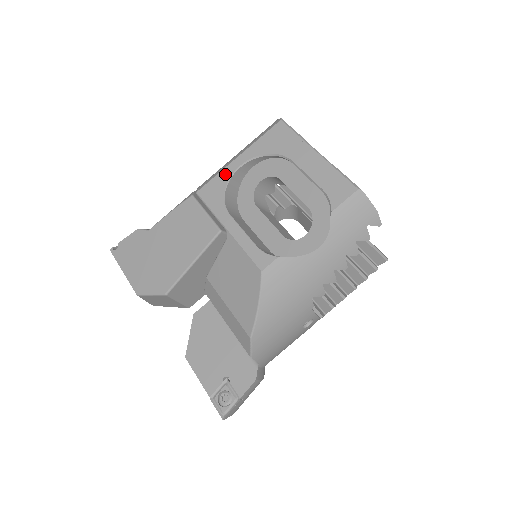
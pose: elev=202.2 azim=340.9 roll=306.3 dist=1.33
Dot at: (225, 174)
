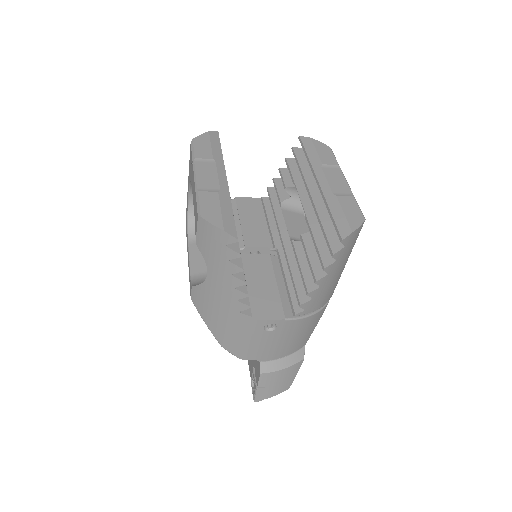
Dot at: (187, 205)
